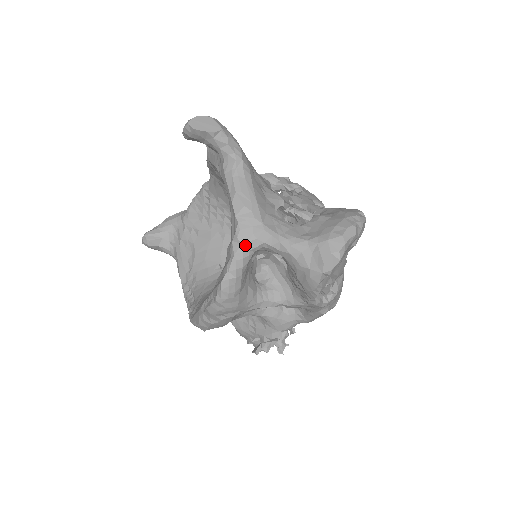
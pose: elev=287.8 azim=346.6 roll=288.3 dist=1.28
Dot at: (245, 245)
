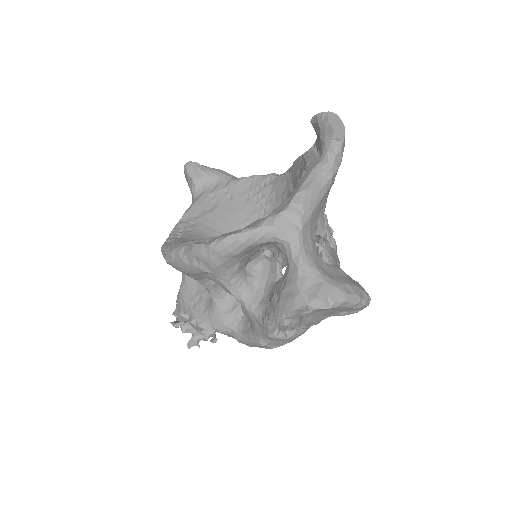
Dot at: (275, 229)
